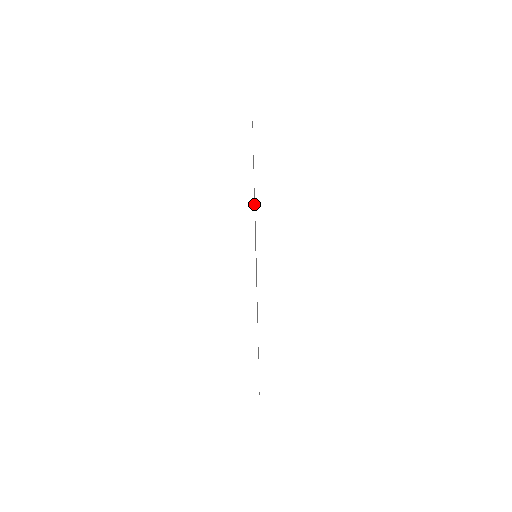
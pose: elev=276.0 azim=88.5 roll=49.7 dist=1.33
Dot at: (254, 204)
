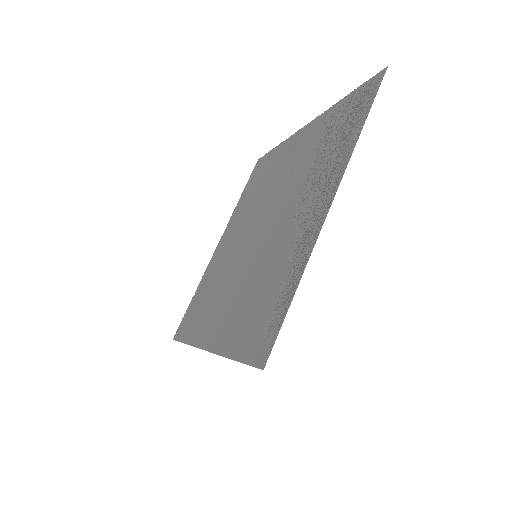
Dot at: (293, 170)
